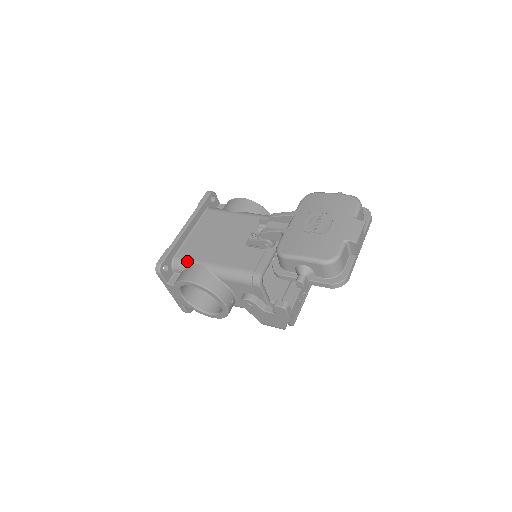
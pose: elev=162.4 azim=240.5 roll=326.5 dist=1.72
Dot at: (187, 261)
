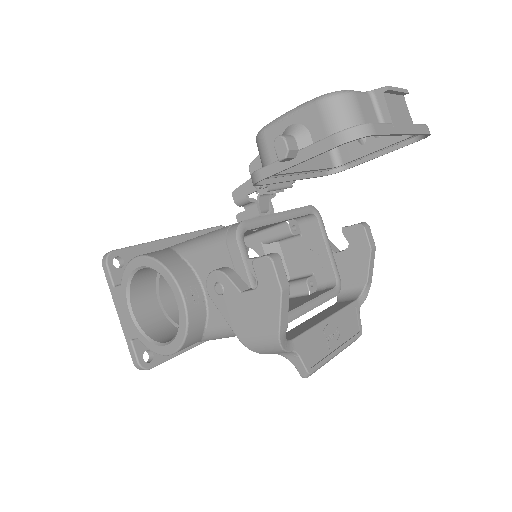
Dot at: occluded
